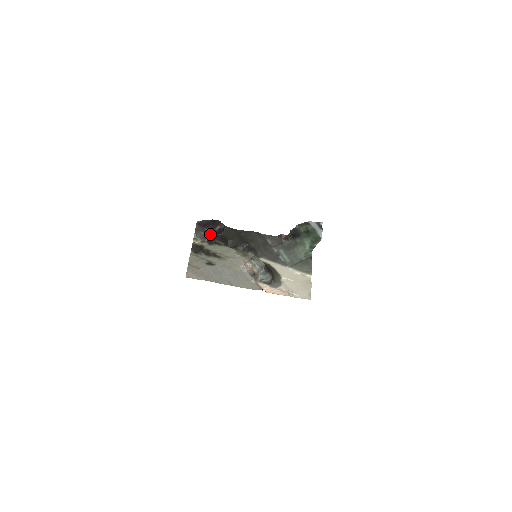
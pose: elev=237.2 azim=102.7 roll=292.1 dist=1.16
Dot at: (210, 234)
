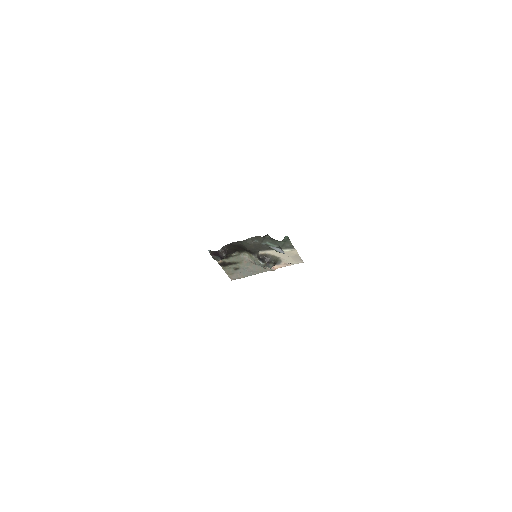
Dot at: occluded
